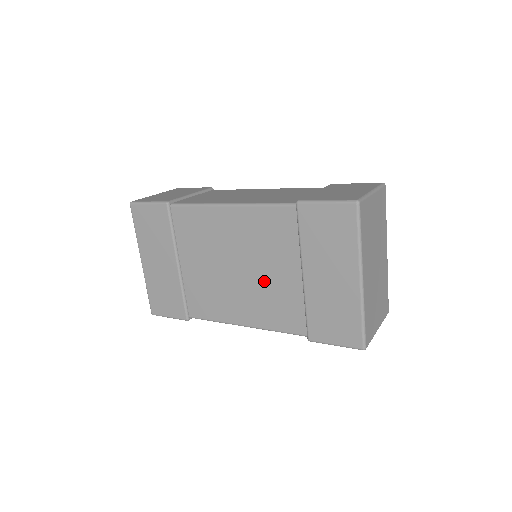
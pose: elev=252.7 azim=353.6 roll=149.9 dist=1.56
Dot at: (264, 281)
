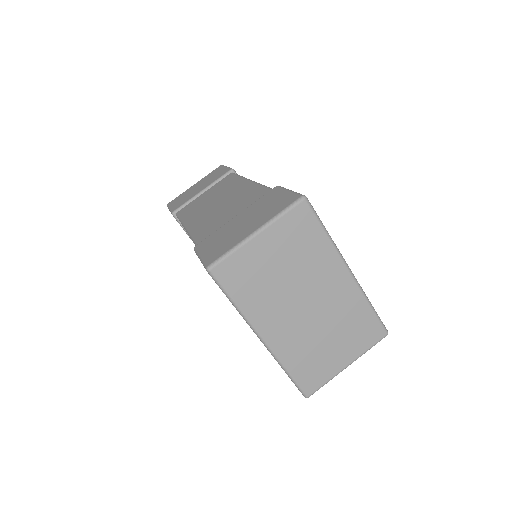
Dot at: occluded
